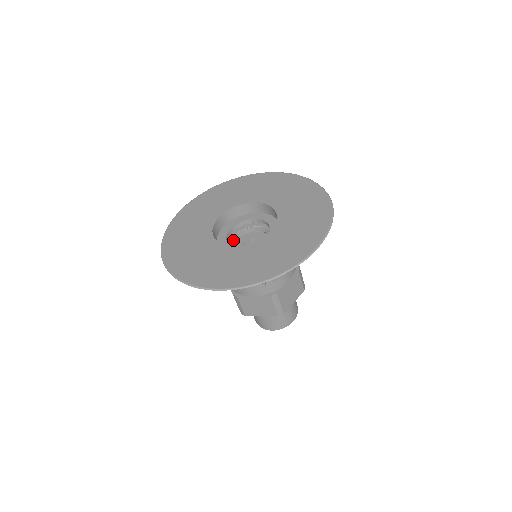
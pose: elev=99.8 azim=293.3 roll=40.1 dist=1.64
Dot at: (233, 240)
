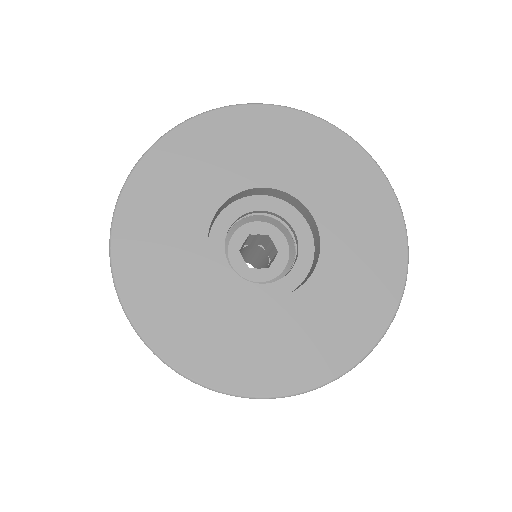
Dot at: occluded
